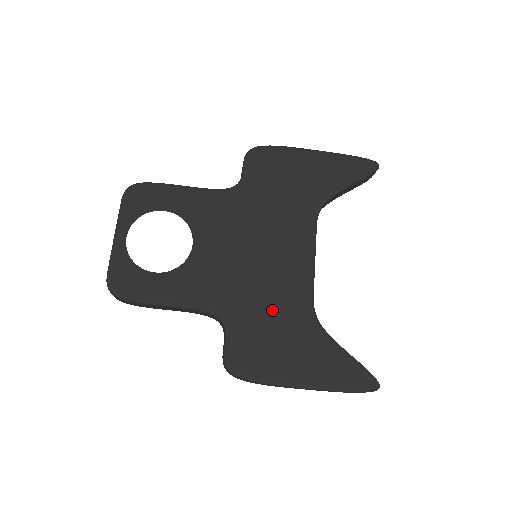
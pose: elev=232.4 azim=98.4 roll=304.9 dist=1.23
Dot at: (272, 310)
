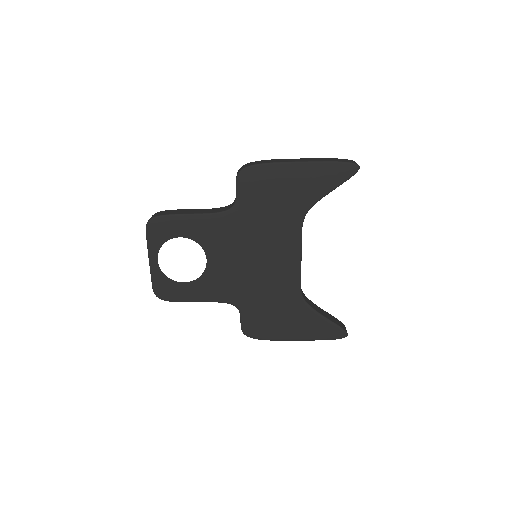
Dot at: (271, 297)
